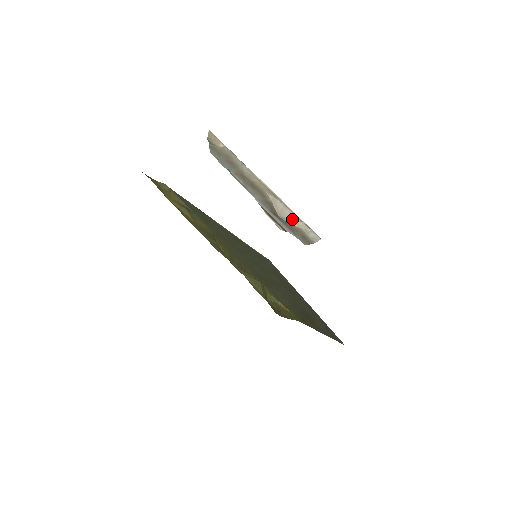
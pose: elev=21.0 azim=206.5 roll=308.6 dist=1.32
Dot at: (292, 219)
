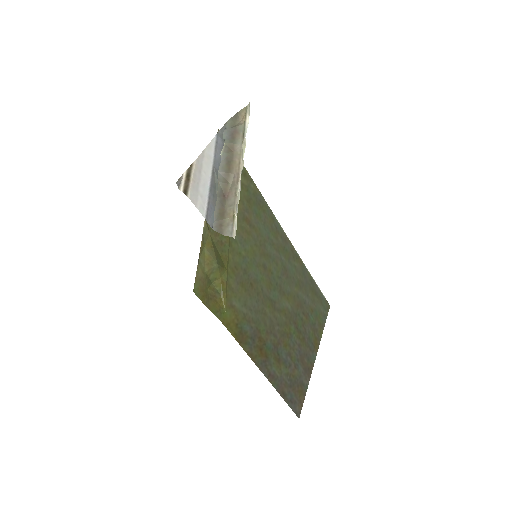
Dot at: (231, 207)
